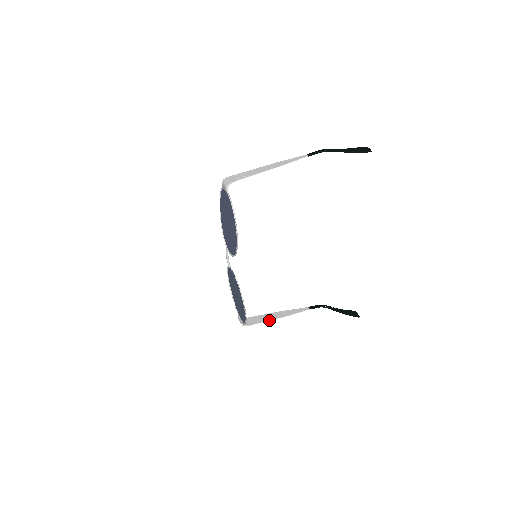
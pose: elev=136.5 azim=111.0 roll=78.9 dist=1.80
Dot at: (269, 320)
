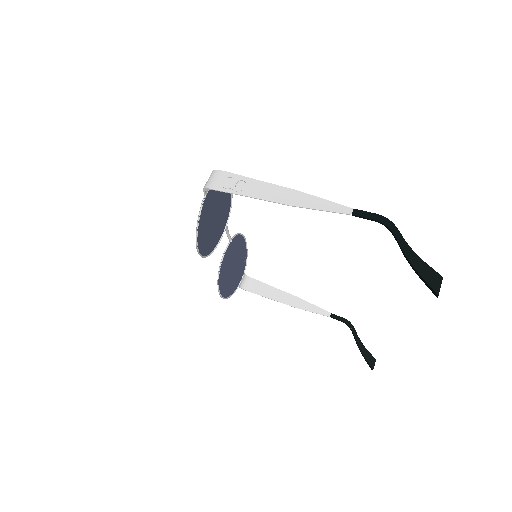
Dot at: (273, 299)
